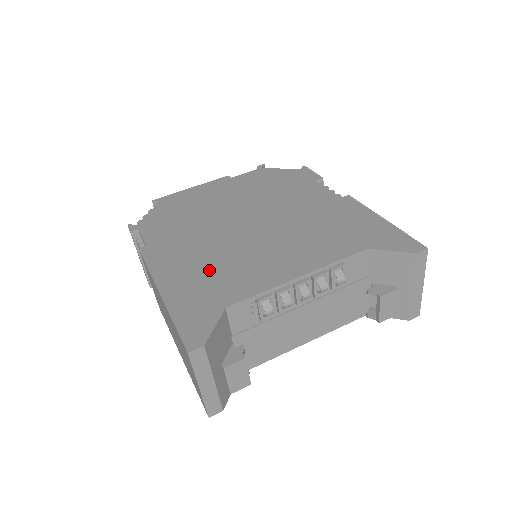
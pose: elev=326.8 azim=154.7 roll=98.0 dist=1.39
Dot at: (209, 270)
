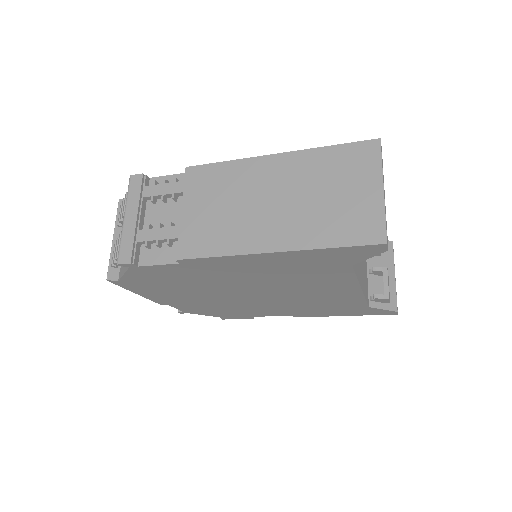
Dot at: occluded
